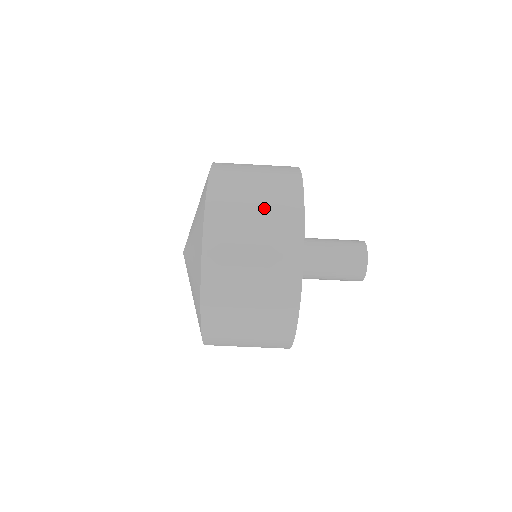
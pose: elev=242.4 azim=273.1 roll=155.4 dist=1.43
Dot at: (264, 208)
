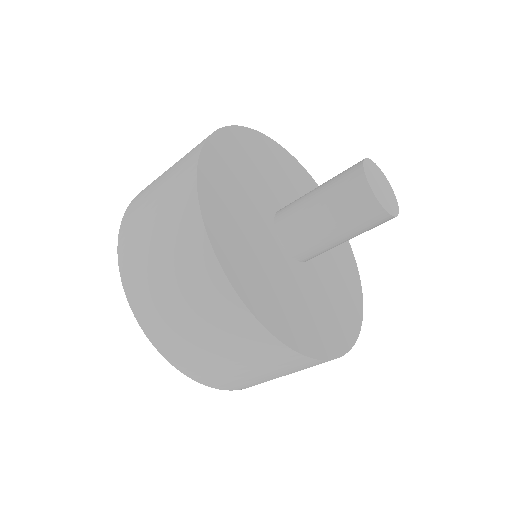
Dot at: (203, 323)
